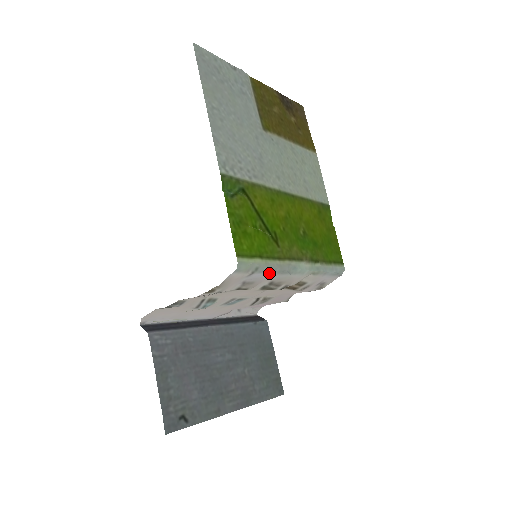
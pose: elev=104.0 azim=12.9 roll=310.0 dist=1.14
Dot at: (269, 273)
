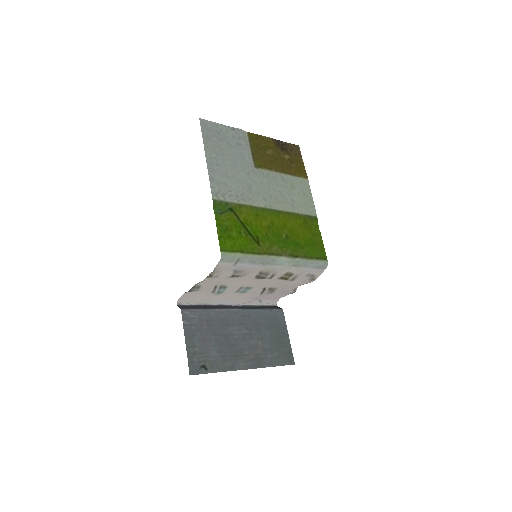
Dot at: (251, 264)
